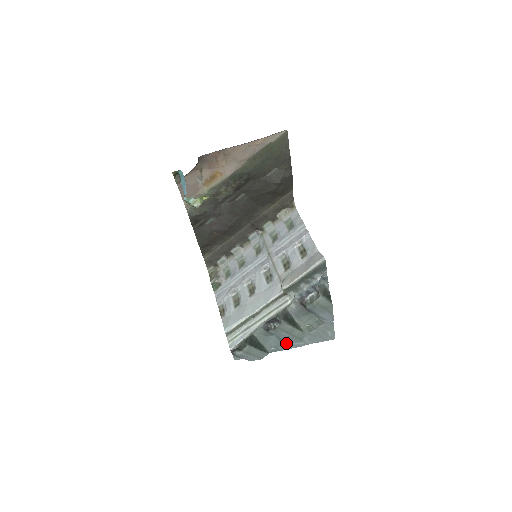
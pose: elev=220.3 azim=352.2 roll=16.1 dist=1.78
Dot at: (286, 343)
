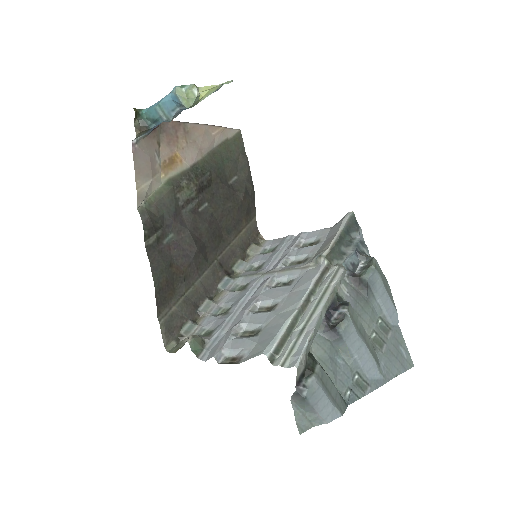
Dot at: (361, 378)
